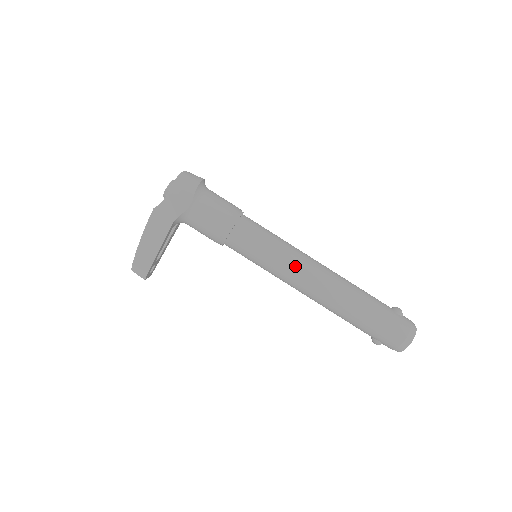
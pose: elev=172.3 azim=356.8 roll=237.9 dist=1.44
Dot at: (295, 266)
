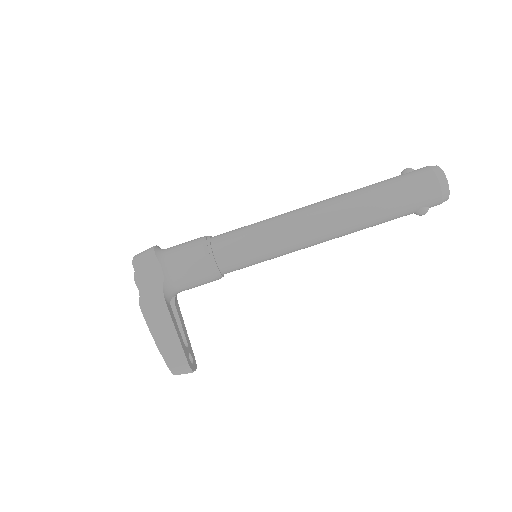
Dot at: (289, 225)
